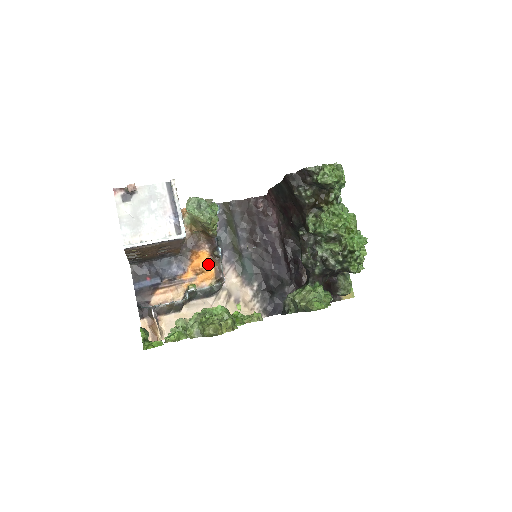
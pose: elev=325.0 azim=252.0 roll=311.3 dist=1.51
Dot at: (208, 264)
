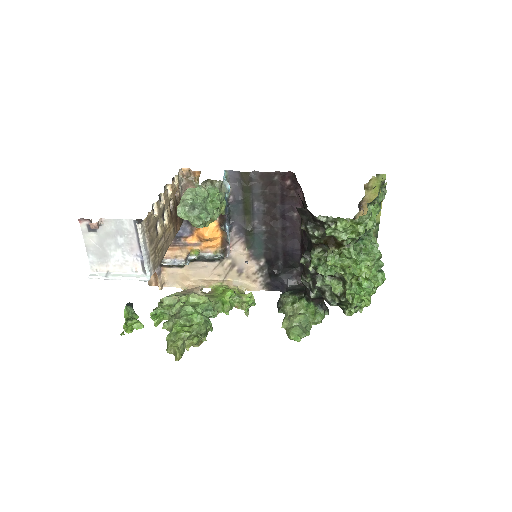
Dot at: (214, 235)
